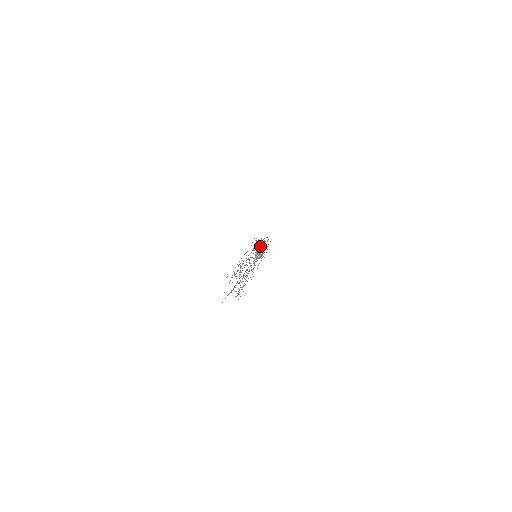
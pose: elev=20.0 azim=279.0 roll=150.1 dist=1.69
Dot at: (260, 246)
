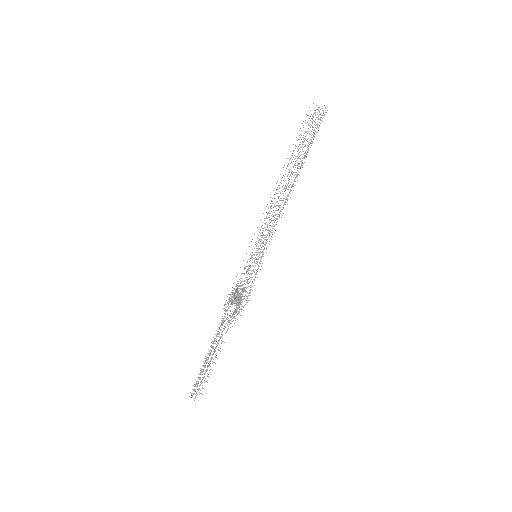
Dot at: occluded
